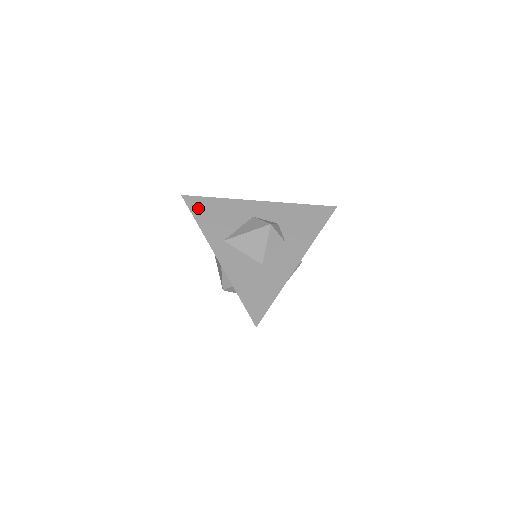
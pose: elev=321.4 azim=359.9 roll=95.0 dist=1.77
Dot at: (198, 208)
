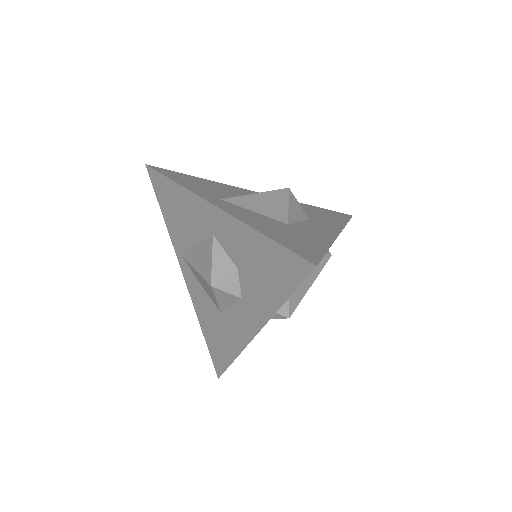
Dot at: (173, 175)
